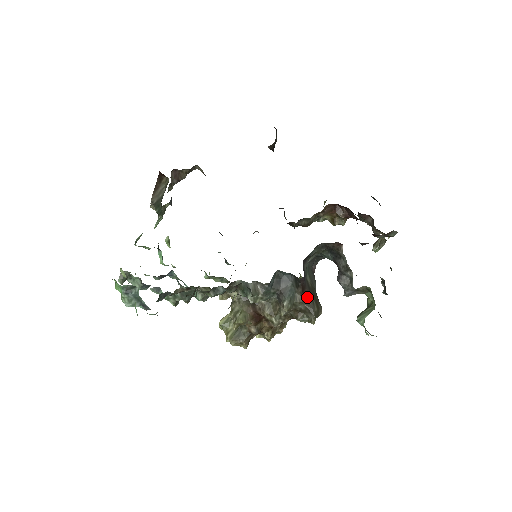
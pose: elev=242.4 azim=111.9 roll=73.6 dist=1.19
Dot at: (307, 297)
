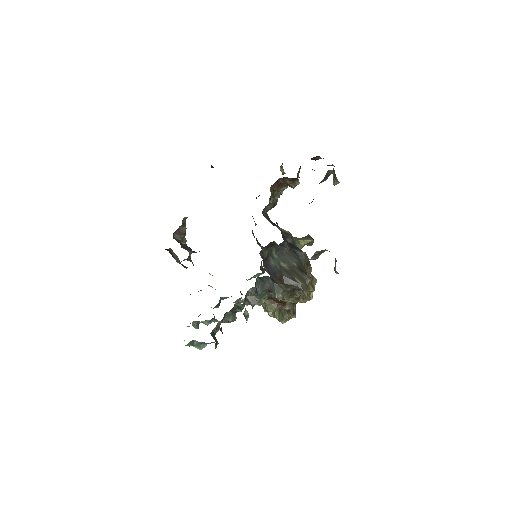
Dot at: (288, 281)
